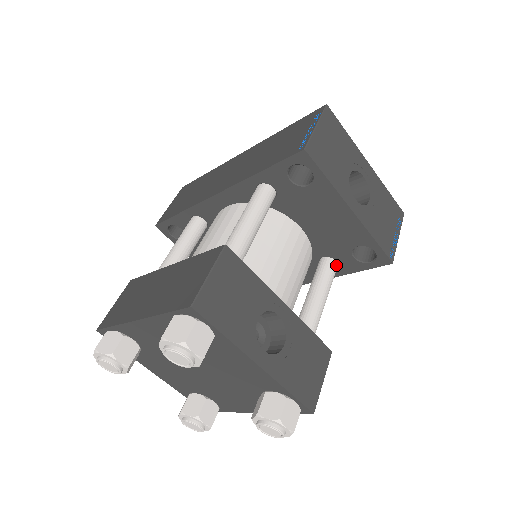
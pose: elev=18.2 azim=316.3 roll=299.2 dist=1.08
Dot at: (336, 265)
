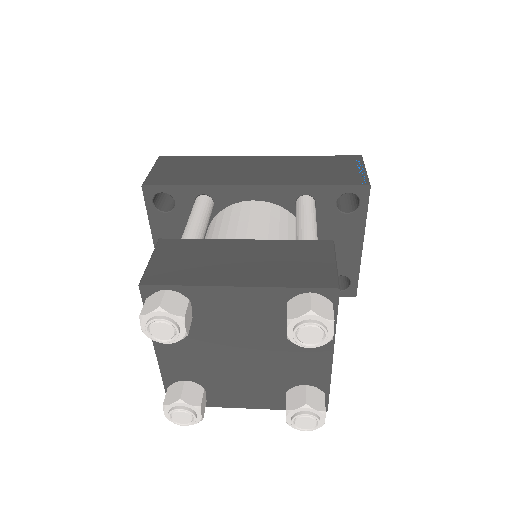
Dot at: occluded
